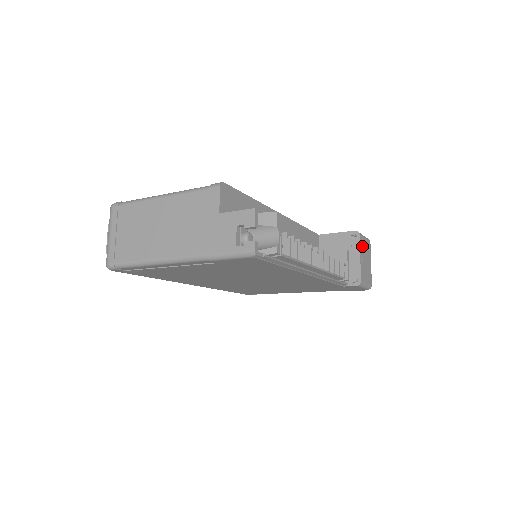
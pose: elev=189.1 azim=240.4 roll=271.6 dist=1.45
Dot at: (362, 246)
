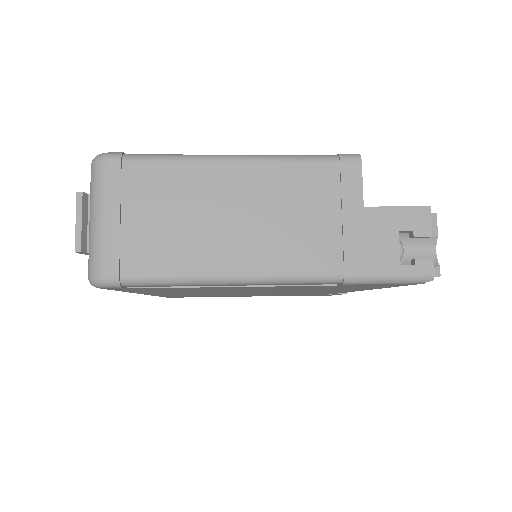
Dot at: occluded
